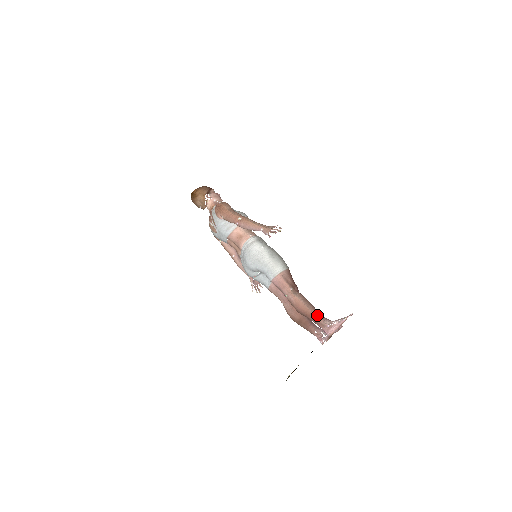
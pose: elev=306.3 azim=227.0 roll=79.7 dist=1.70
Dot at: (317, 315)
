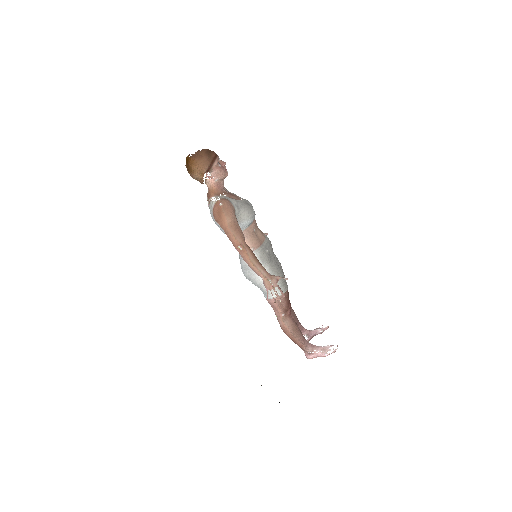
Dot at: (301, 343)
